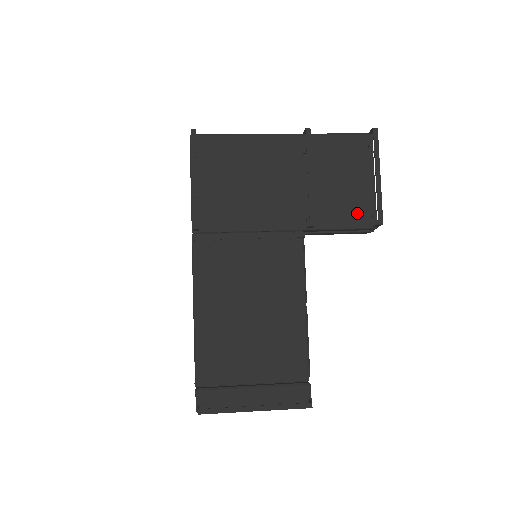
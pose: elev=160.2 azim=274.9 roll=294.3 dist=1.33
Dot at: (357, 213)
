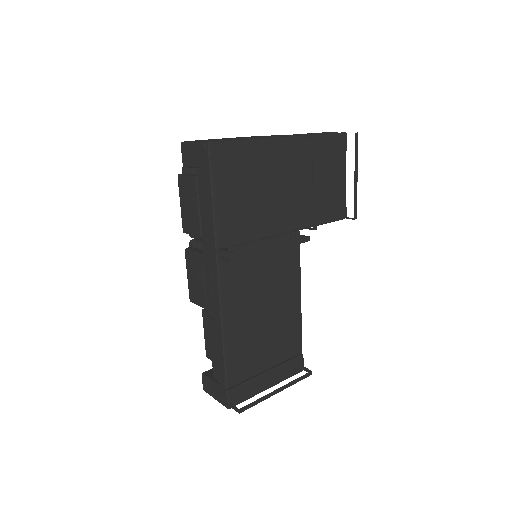
Dot at: (335, 208)
